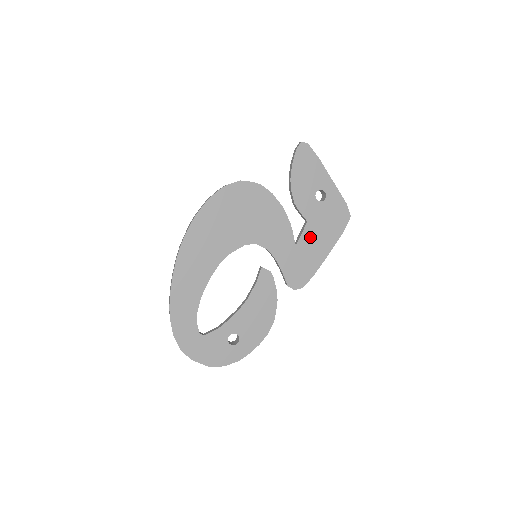
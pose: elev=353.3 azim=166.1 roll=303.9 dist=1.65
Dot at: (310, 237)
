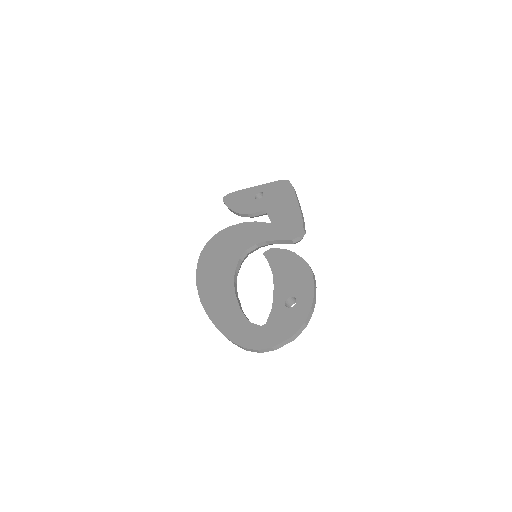
Dot at: (276, 212)
